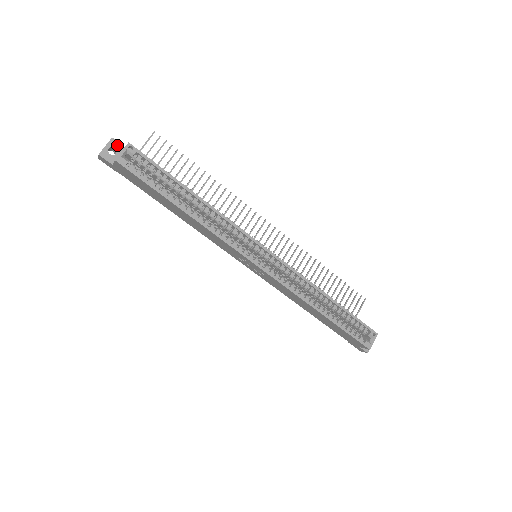
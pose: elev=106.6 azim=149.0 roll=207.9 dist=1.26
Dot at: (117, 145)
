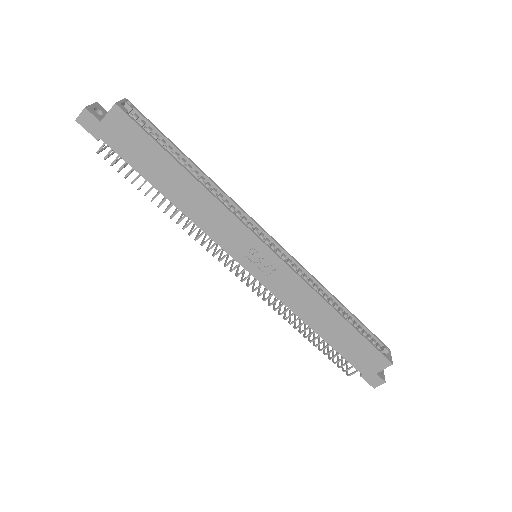
Dot at: (102, 110)
